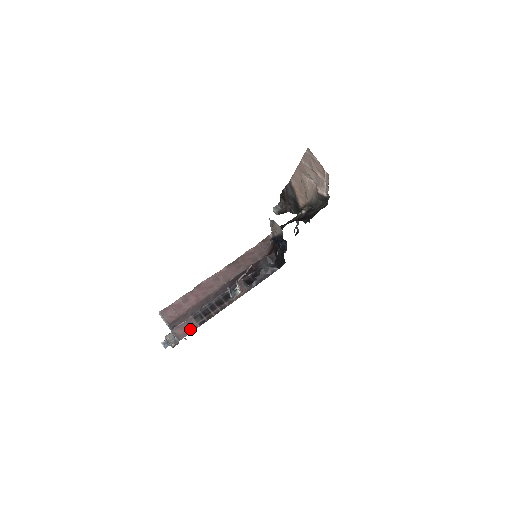
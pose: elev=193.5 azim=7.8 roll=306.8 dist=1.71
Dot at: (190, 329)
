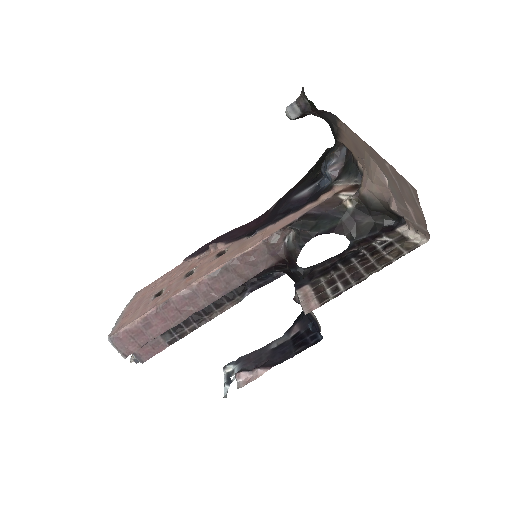
Dot at: (156, 349)
